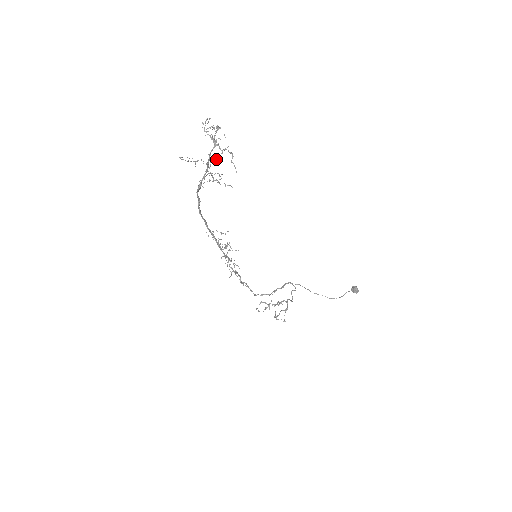
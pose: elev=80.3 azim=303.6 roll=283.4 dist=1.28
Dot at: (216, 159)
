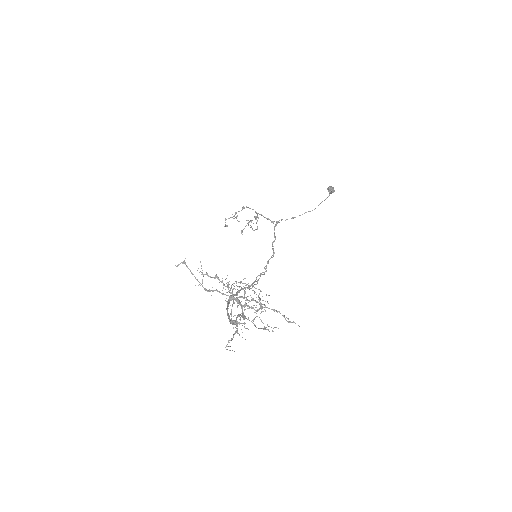
Dot at: occluded
